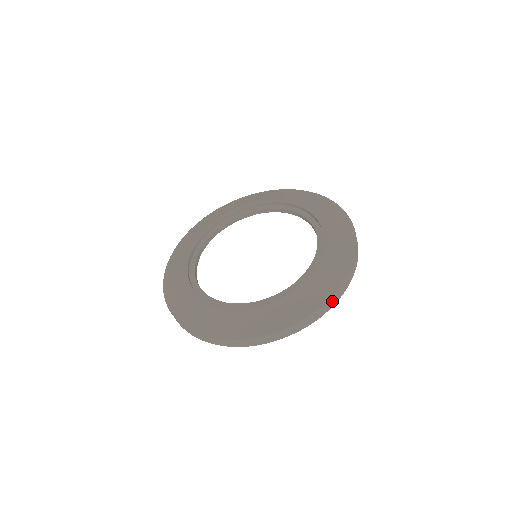
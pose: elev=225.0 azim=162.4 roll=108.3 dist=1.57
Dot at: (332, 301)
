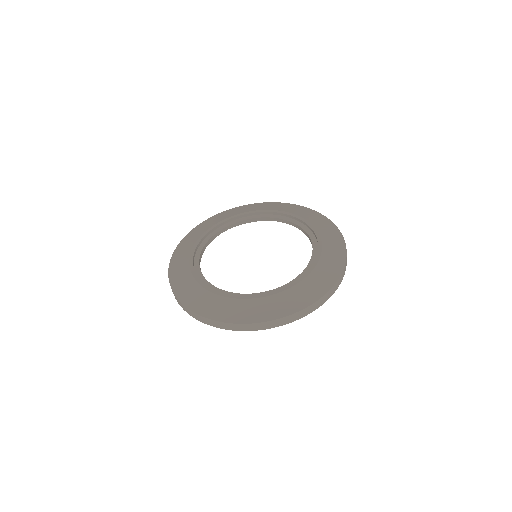
Dot at: occluded
